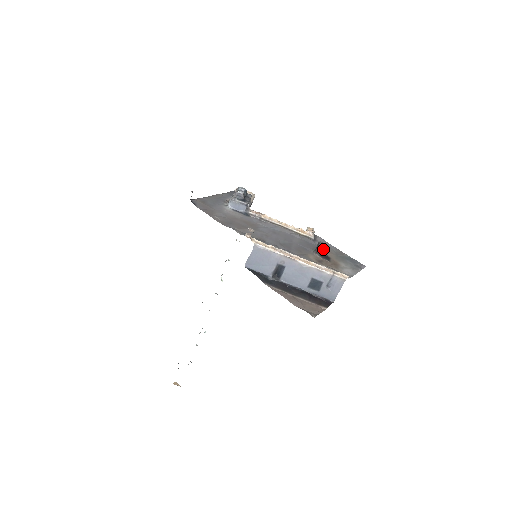
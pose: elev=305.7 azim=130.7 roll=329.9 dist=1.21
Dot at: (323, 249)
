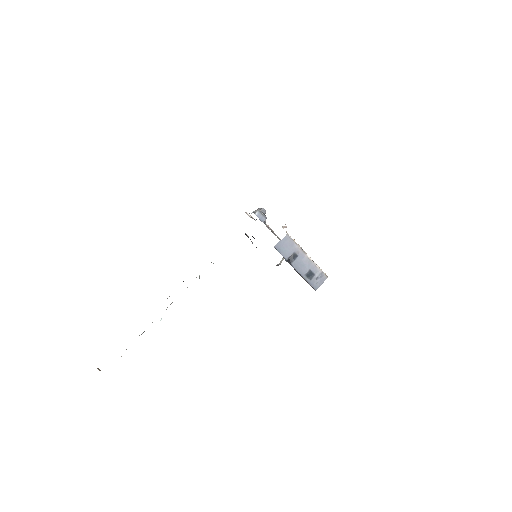
Dot at: occluded
